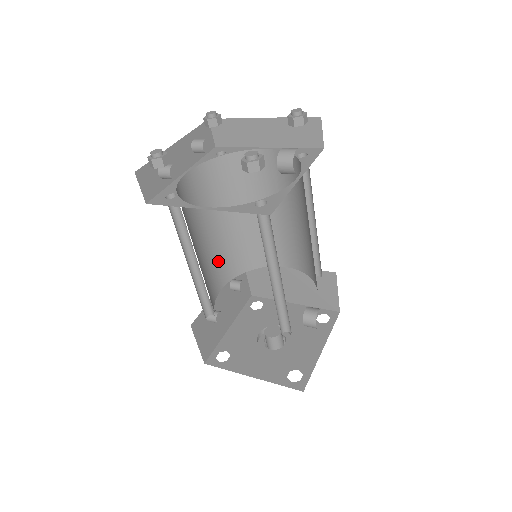
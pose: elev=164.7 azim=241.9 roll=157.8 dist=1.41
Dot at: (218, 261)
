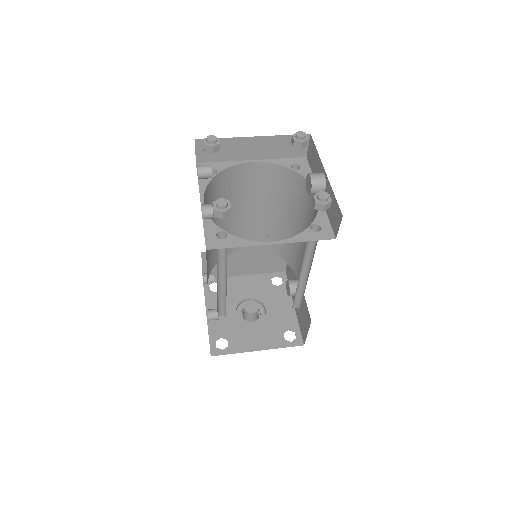
Dot at: occluded
